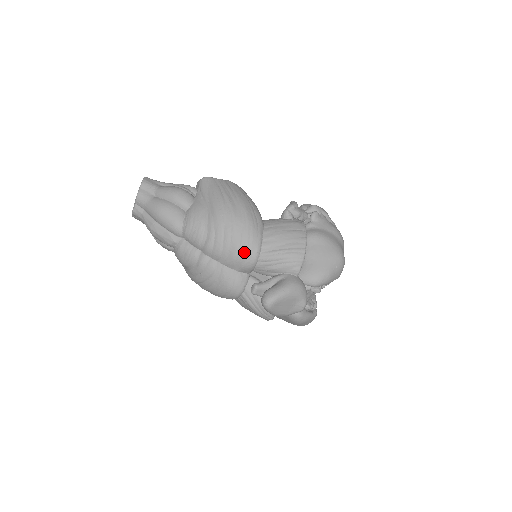
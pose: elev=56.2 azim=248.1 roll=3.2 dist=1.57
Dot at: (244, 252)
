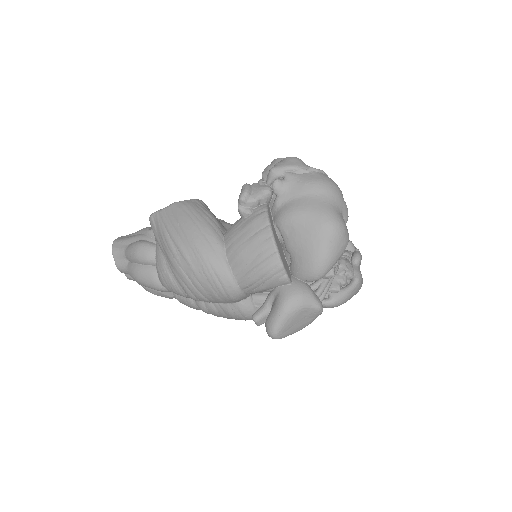
Dot at: (220, 291)
